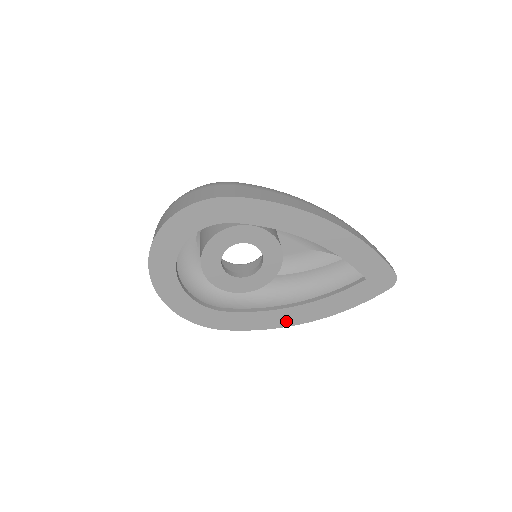
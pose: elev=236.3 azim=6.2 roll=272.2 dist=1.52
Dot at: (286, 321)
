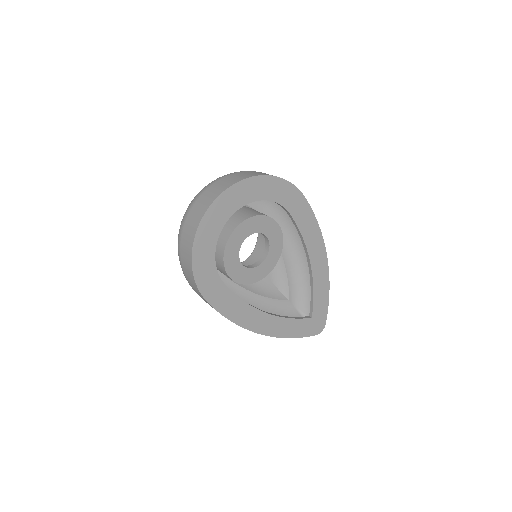
Dot at: (250, 323)
